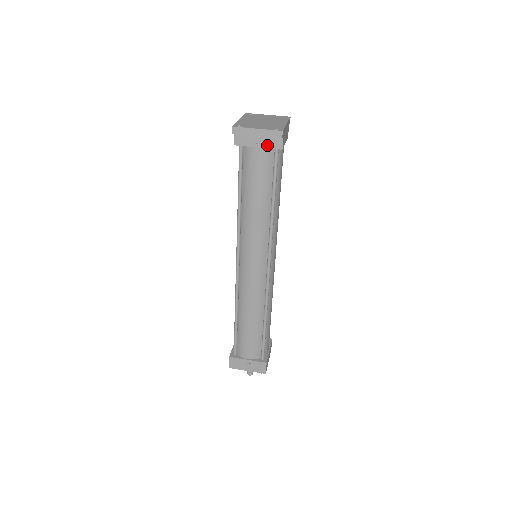
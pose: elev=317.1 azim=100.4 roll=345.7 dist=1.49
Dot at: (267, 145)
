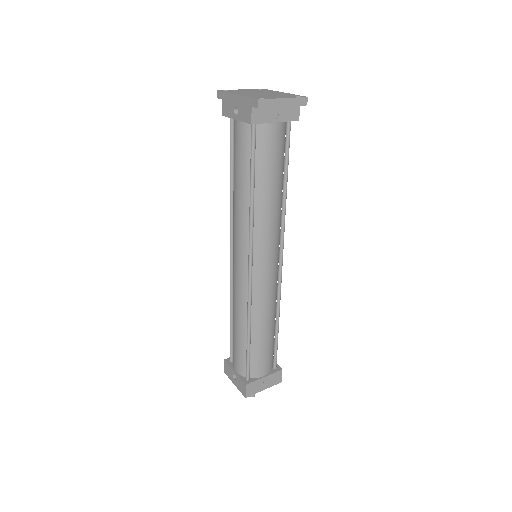
Dot at: (285, 118)
